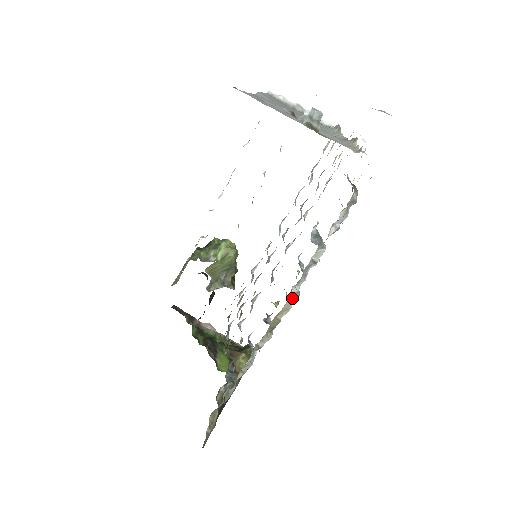
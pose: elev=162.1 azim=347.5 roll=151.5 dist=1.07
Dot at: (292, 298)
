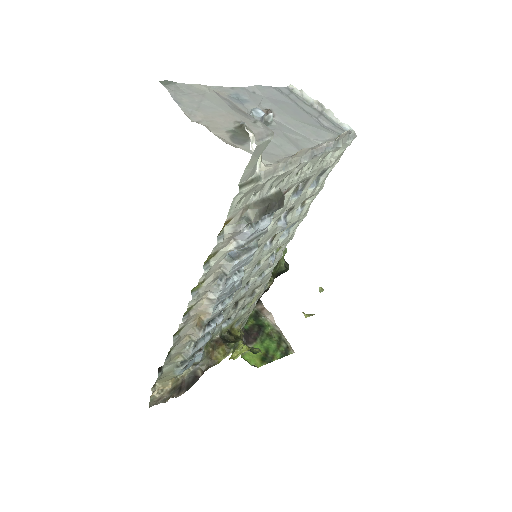
Dot at: (207, 303)
